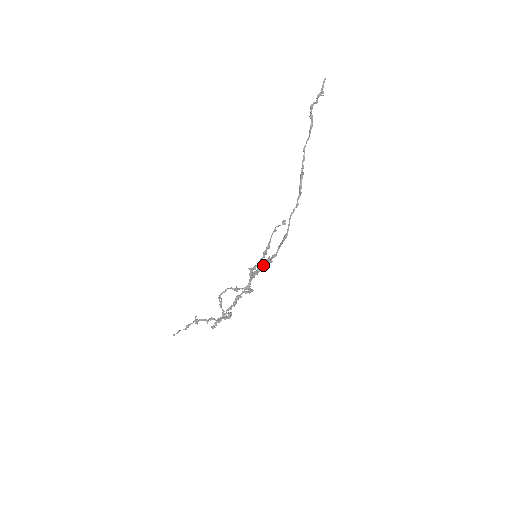
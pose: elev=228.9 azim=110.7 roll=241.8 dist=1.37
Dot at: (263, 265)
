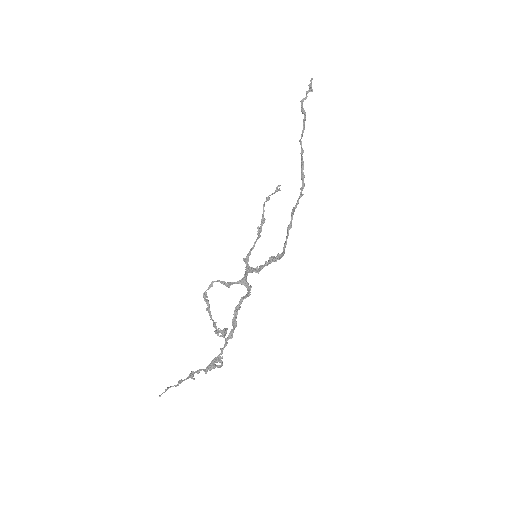
Dot at: (265, 263)
